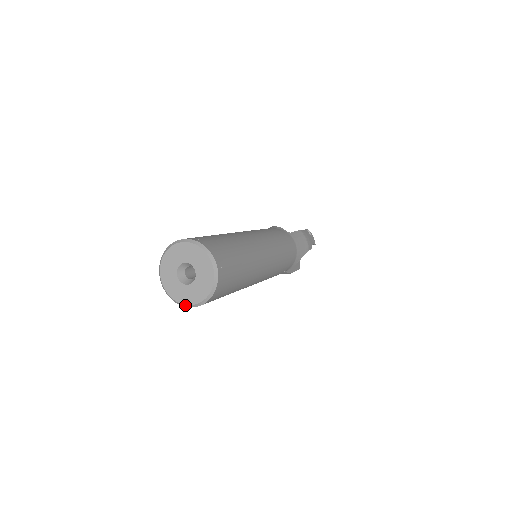
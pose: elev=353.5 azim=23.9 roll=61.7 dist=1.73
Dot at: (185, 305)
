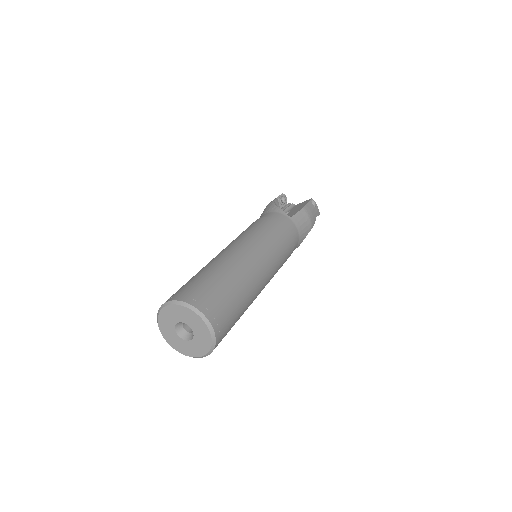
Dot at: (186, 355)
